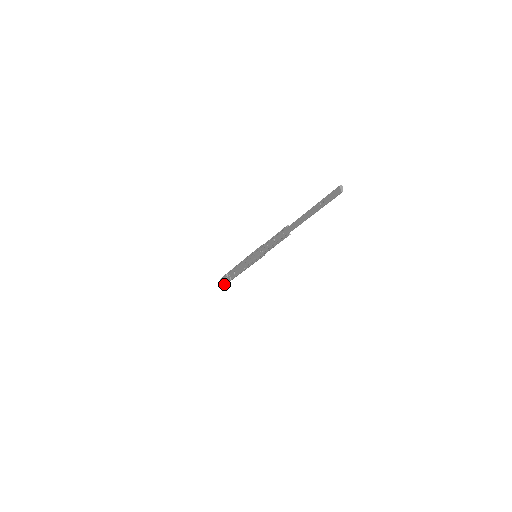
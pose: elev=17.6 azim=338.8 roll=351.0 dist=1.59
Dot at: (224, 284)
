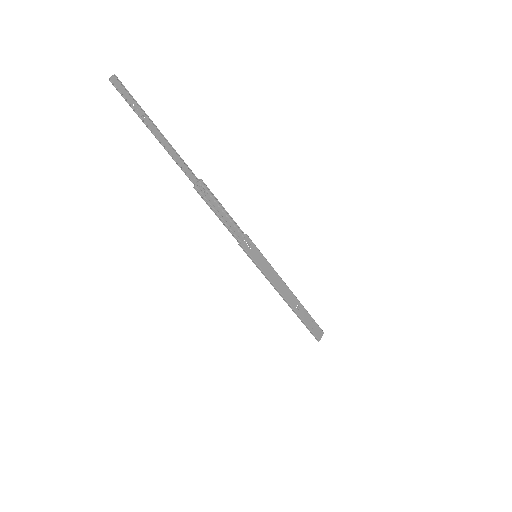
Dot at: (311, 333)
